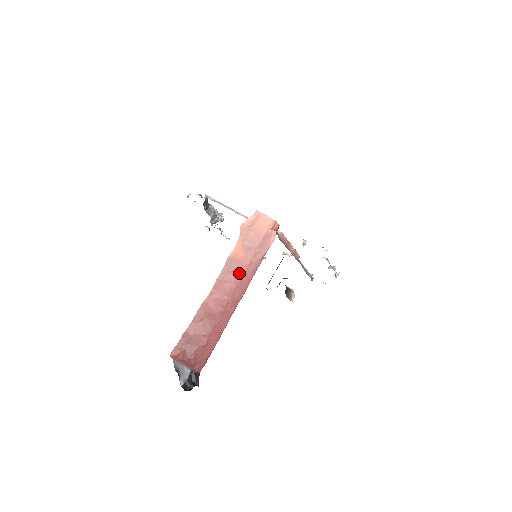
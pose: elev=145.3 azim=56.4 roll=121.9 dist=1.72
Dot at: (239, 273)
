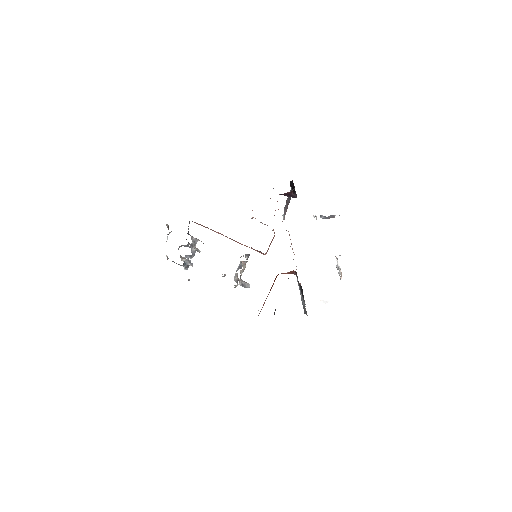
Dot at: occluded
